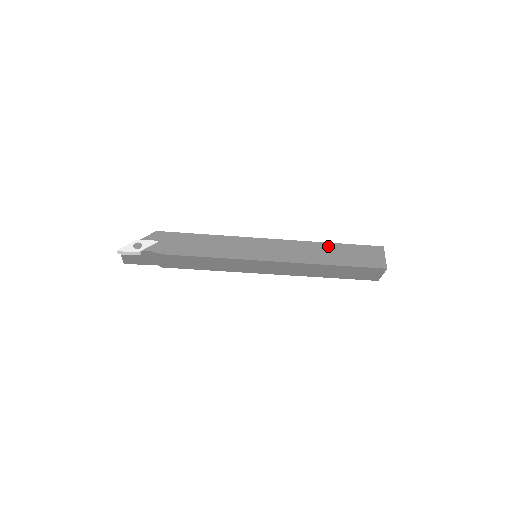
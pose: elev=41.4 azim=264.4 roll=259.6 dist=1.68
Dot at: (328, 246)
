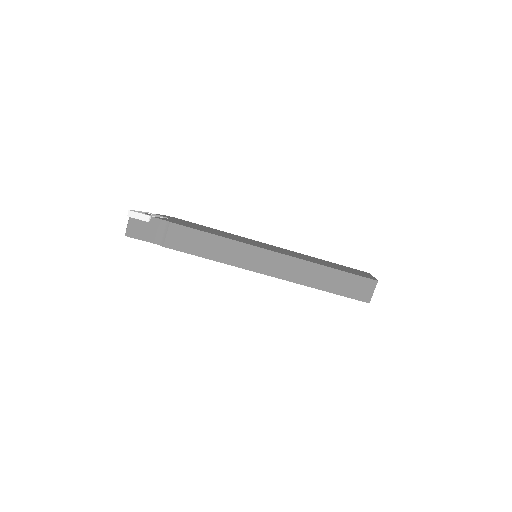
Dot at: (322, 260)
